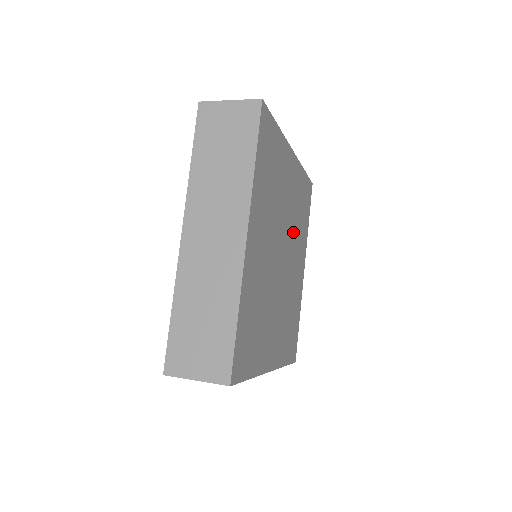
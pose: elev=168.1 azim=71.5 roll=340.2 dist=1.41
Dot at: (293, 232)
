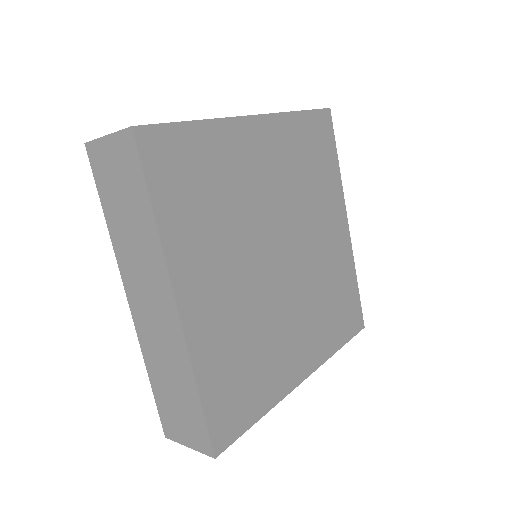
Dot at: (311, 283)
